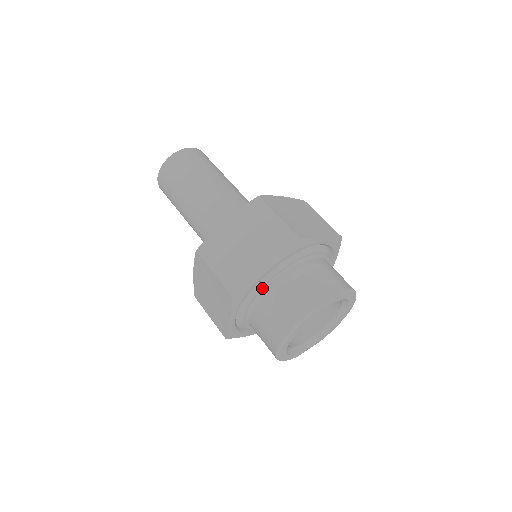
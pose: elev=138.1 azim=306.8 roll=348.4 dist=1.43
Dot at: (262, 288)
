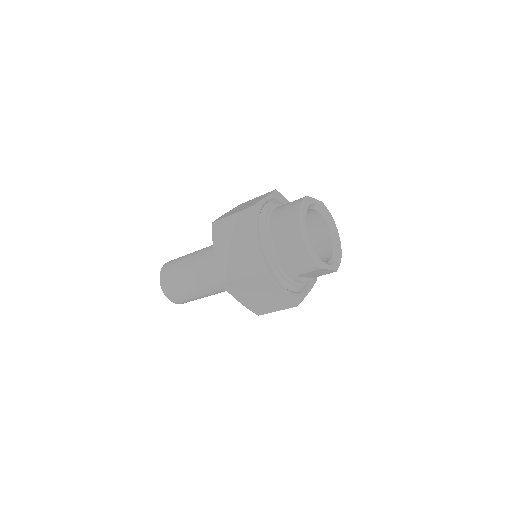
Dot at: (268, 212)
